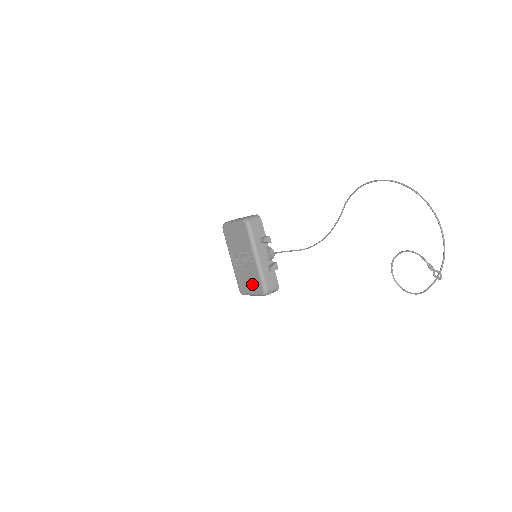
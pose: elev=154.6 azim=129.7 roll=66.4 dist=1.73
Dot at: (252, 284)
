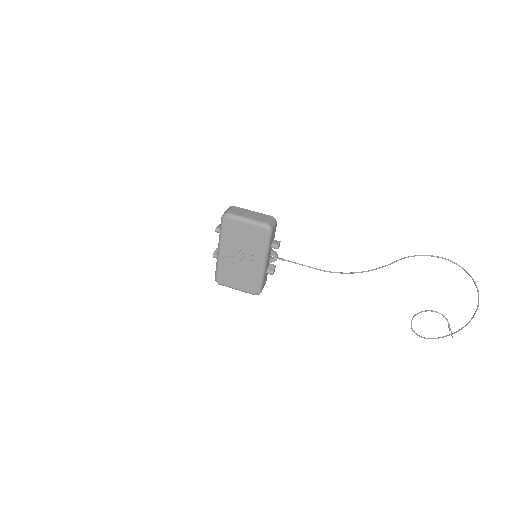
Dot at: (243, 282)
